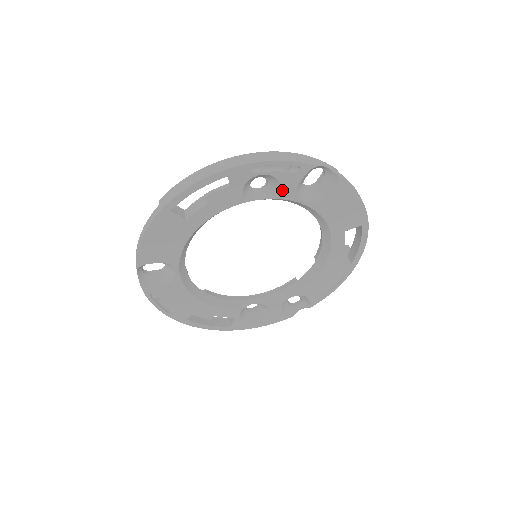
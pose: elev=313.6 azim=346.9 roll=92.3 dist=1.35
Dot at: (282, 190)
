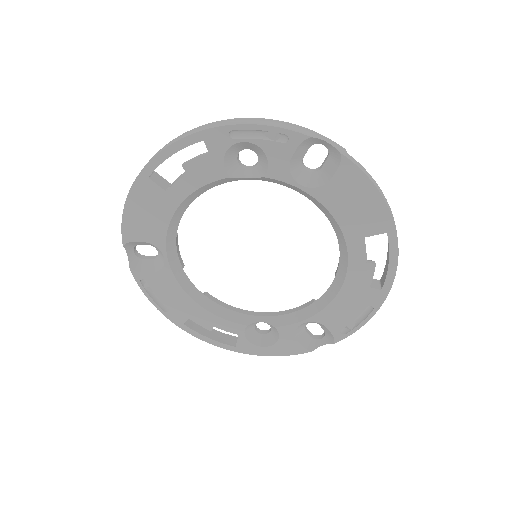
Dot at: (271, 166)
